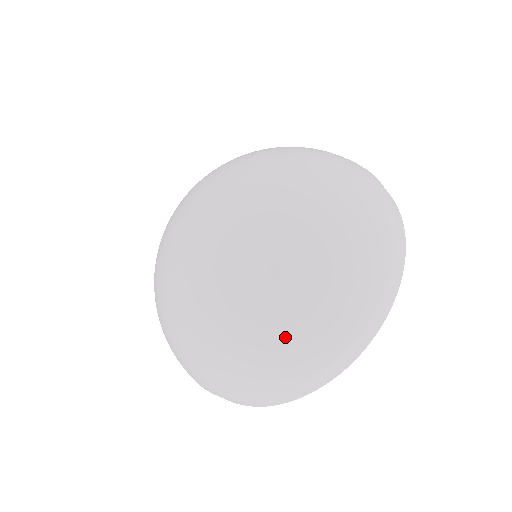
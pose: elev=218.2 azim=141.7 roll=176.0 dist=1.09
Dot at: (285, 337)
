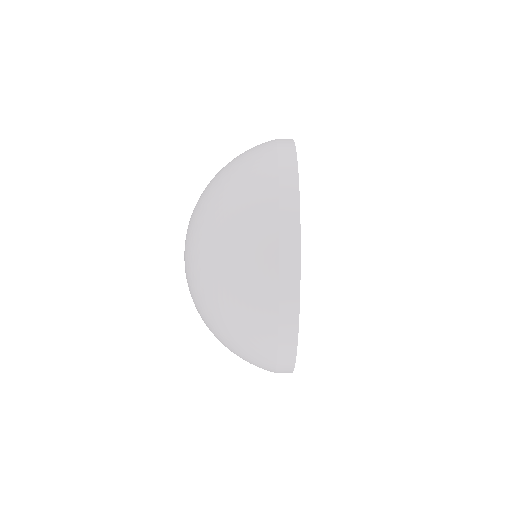
Dot at: occluded
